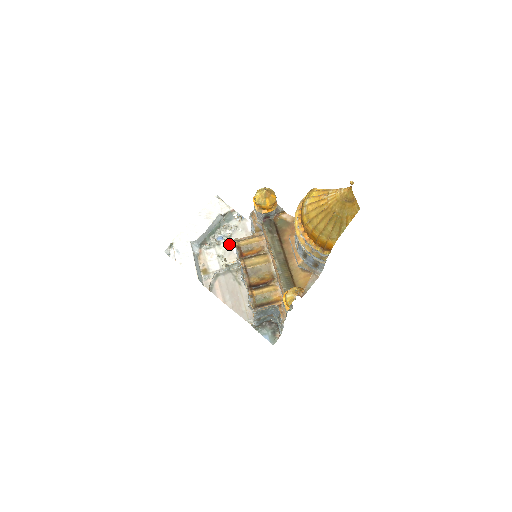
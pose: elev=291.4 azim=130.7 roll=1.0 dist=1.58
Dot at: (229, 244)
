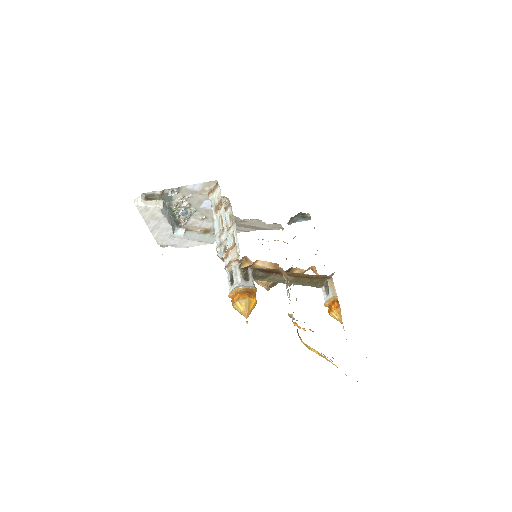
Dot at: (197, 209)
